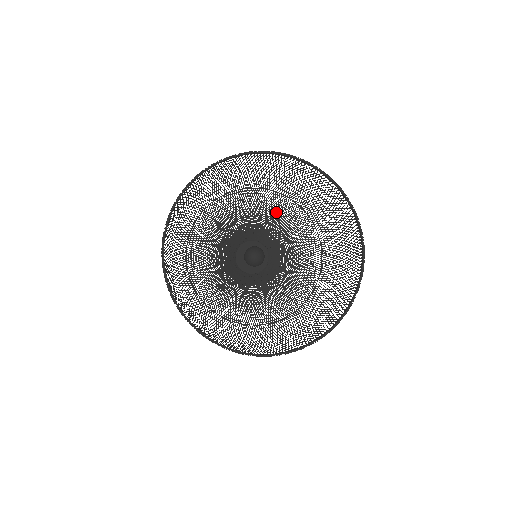
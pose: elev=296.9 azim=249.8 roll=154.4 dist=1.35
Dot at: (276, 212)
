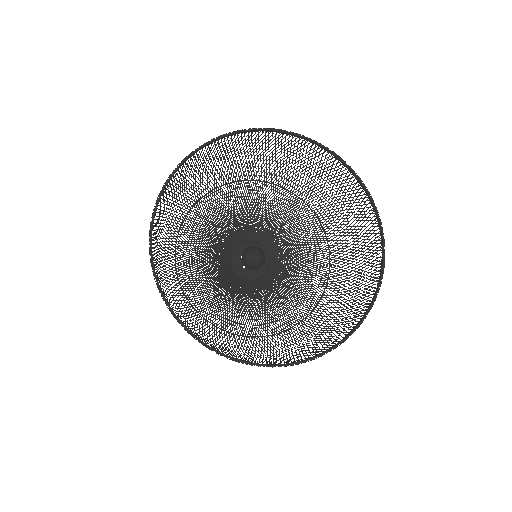
Dot at: (251, 202)
